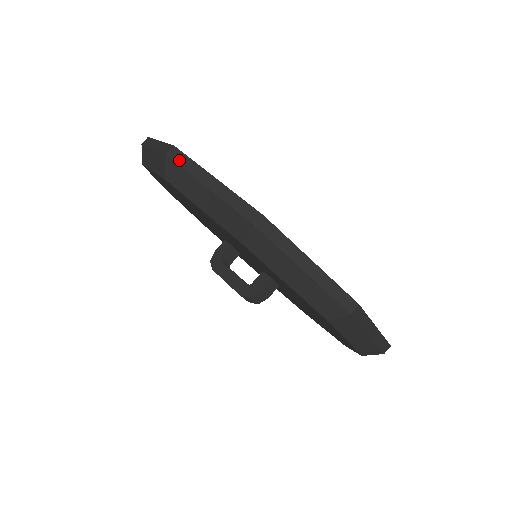
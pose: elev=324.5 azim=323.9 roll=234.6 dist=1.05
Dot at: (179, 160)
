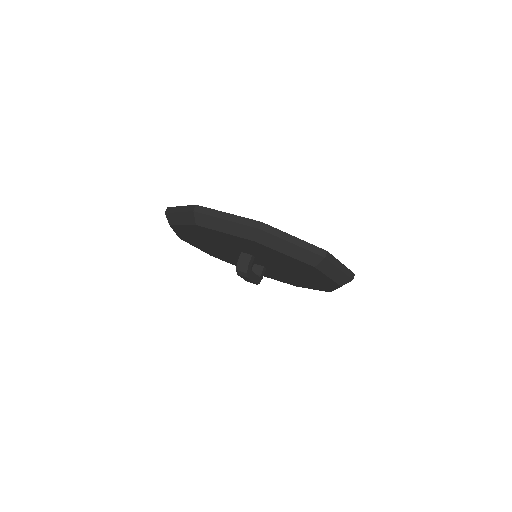
Dot at: occluded
